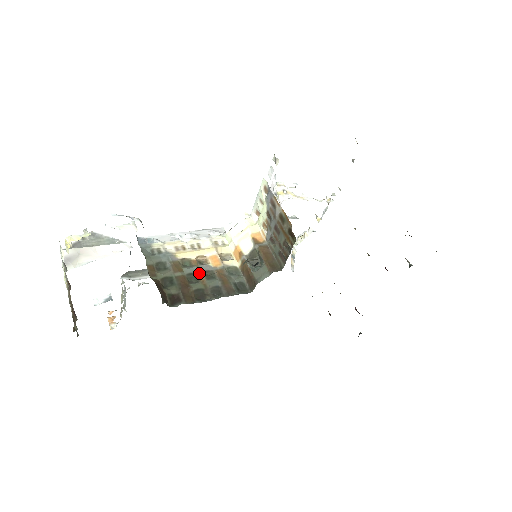
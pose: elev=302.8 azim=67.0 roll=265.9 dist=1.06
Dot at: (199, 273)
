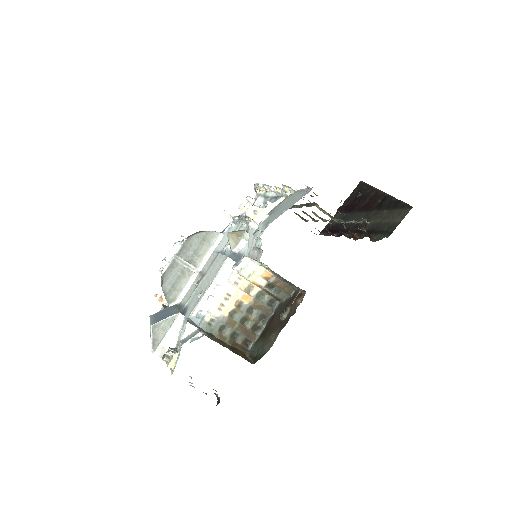
Dot at: (245, 315)
